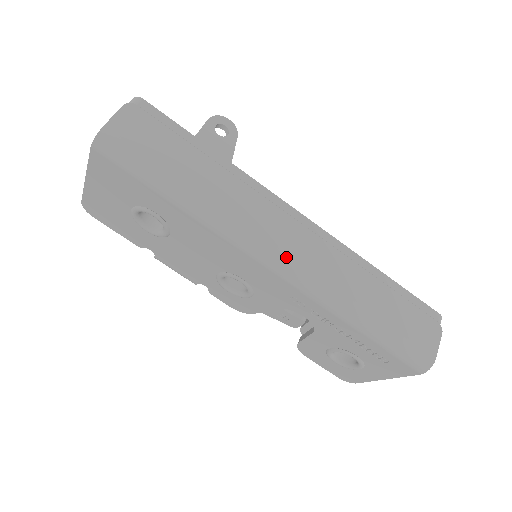
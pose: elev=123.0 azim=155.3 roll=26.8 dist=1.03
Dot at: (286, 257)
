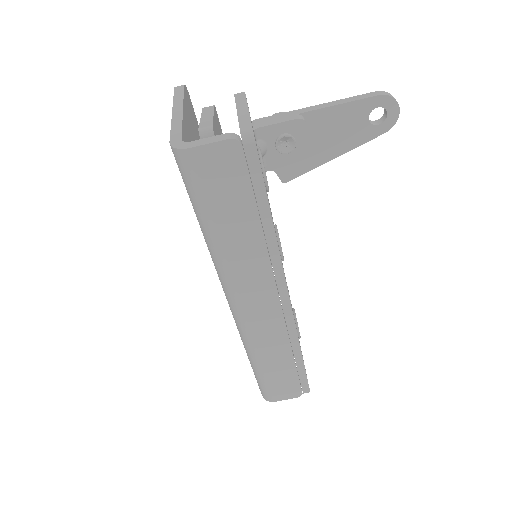
Dot at: (242, 314)
